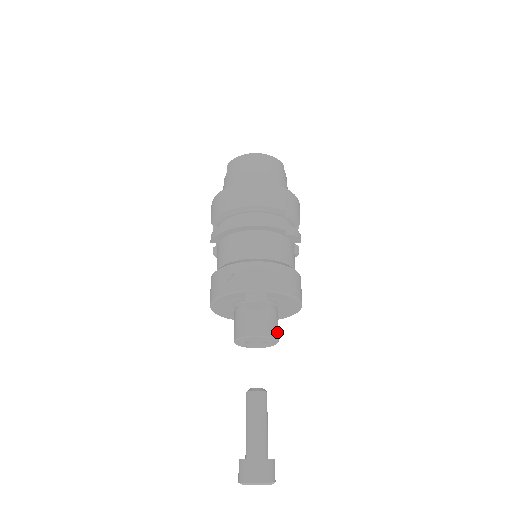
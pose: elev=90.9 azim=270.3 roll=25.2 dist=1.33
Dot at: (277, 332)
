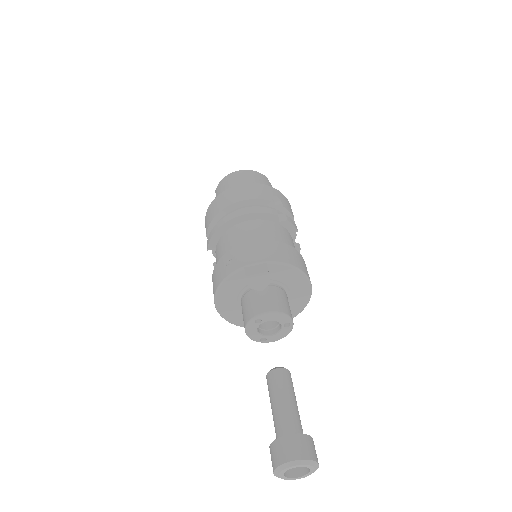
Dot at: (289, 311)
